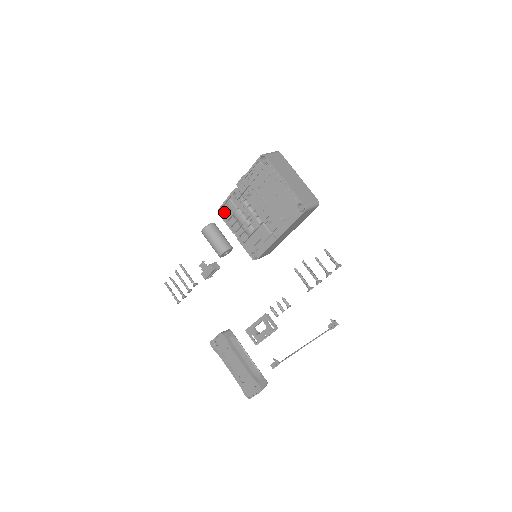
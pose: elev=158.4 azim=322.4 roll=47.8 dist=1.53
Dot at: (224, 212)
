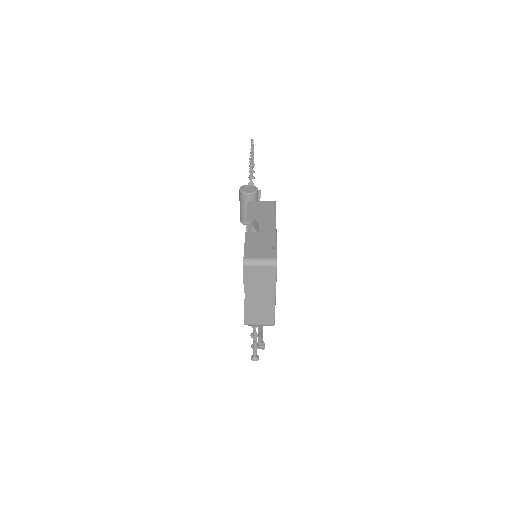
Dot at: occluded
